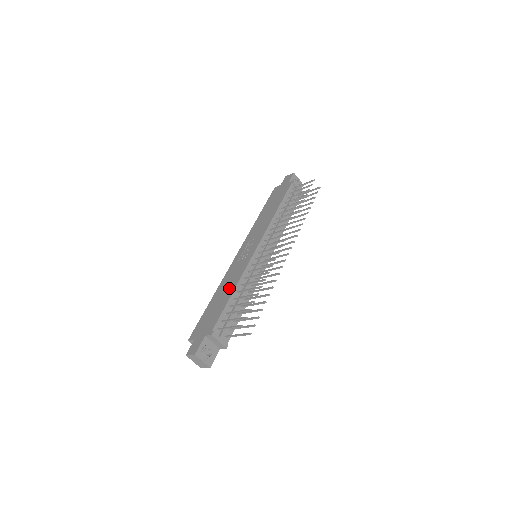
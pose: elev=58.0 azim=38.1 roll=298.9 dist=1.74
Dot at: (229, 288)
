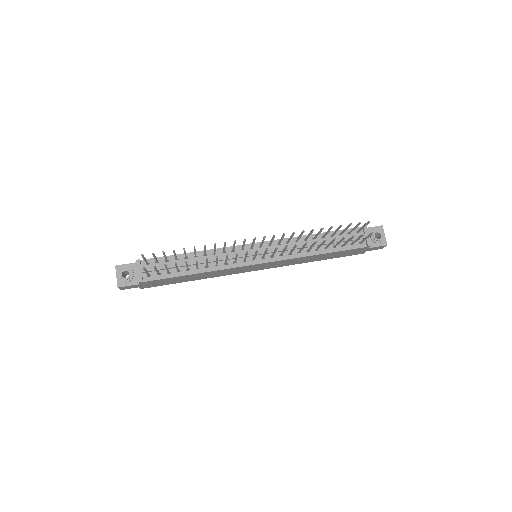
Dot at: occluded
